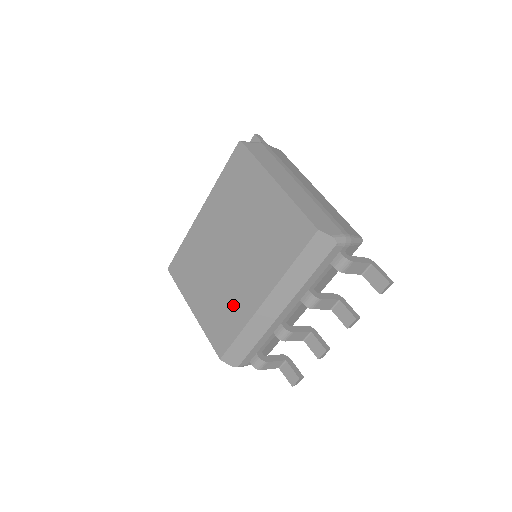
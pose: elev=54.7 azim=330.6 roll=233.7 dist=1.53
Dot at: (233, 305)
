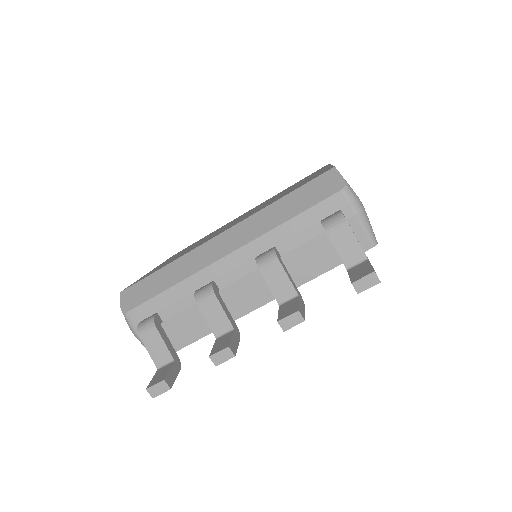
Dot at: occluded
